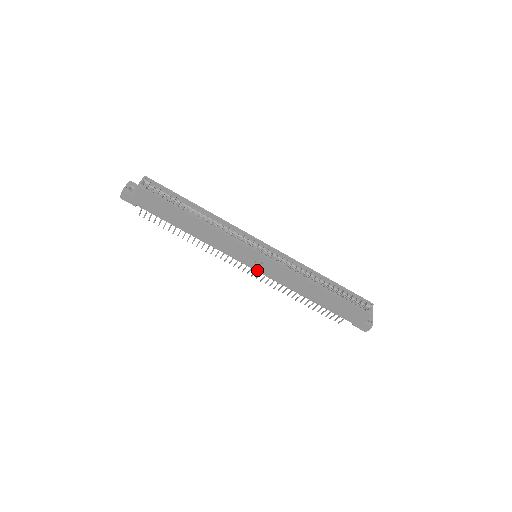
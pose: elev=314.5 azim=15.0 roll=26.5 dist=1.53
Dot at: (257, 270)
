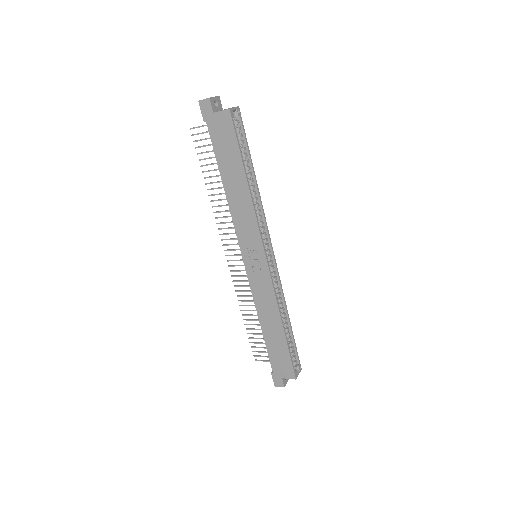
Dot at: (246, 268)
